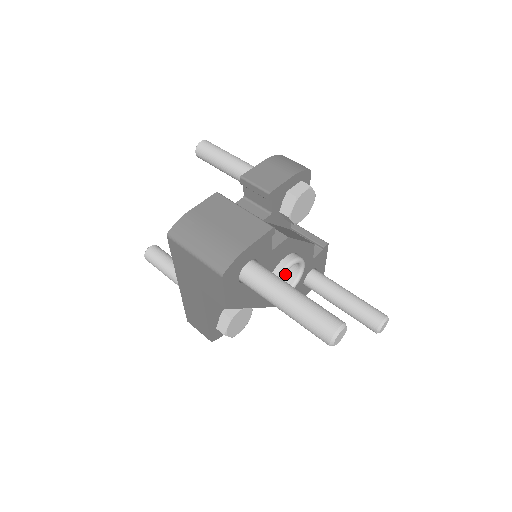
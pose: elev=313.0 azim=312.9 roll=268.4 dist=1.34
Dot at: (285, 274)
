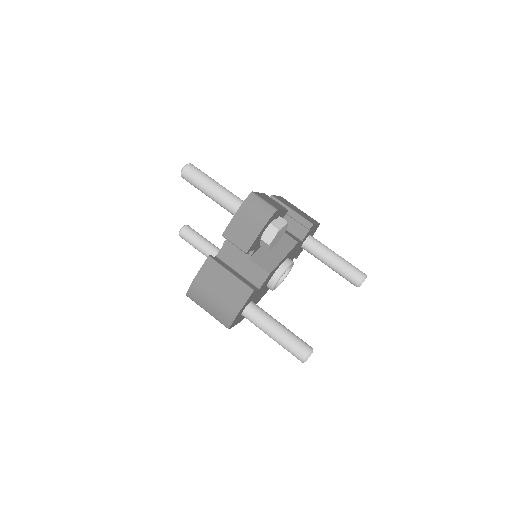
Dot at: occluded
